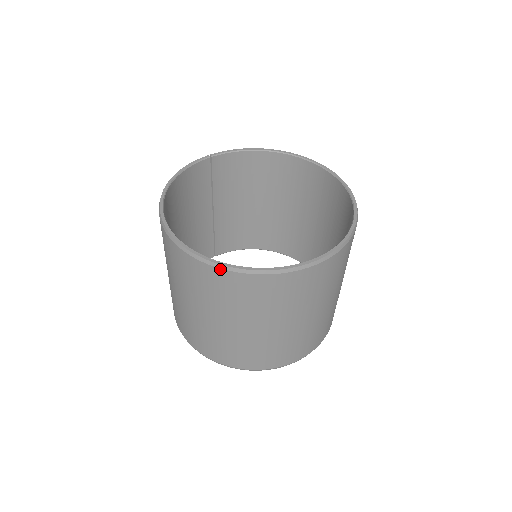
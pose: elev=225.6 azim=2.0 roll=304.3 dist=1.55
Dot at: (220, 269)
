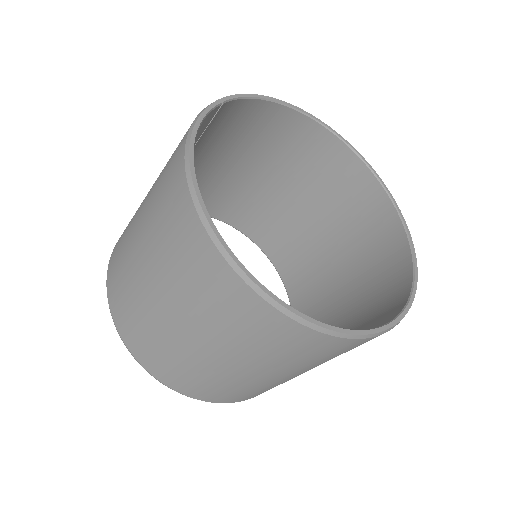
Dot at: (328, 335)
